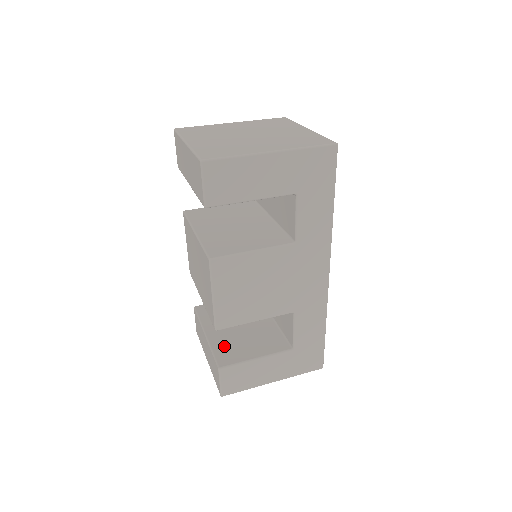
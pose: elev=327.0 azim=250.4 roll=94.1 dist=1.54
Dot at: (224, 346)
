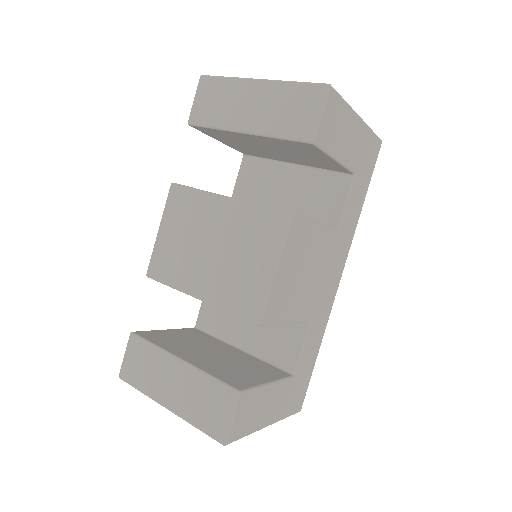
Dot at: (219, 370)
